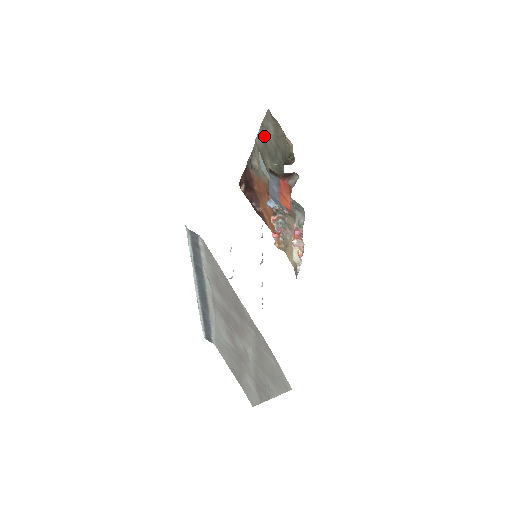
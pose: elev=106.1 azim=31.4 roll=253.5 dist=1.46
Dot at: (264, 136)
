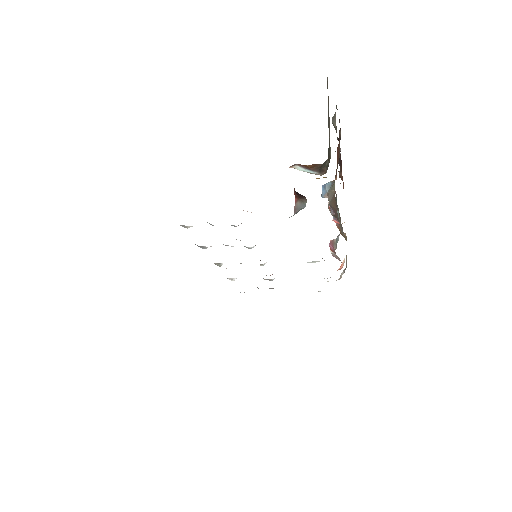
Dot at: occluded
